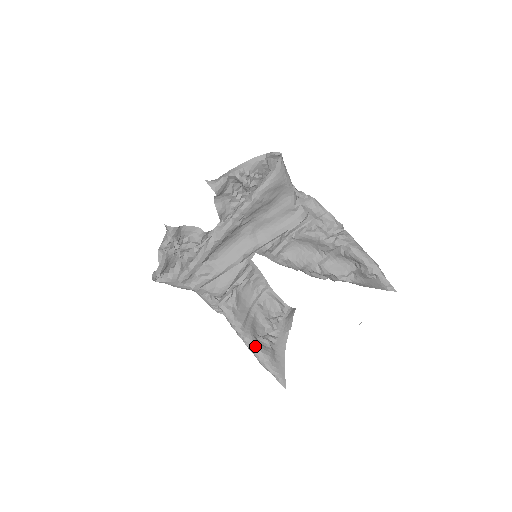
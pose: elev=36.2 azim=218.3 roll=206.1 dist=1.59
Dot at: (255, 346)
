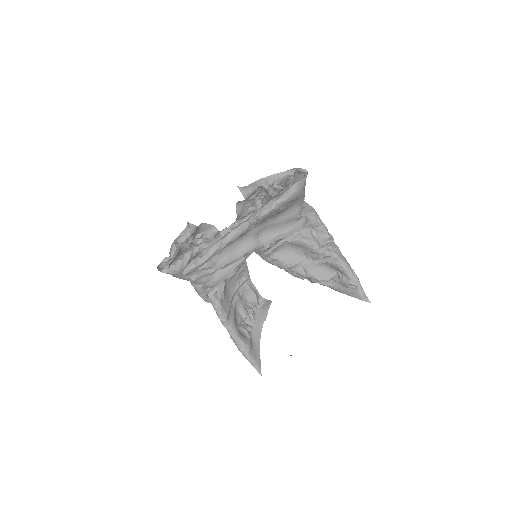
Dot at: (238, 336)
